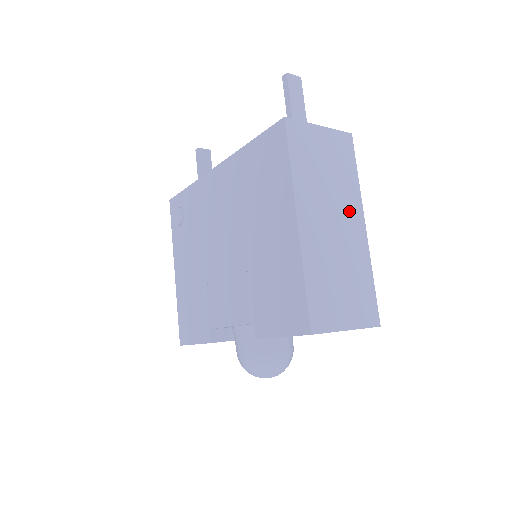
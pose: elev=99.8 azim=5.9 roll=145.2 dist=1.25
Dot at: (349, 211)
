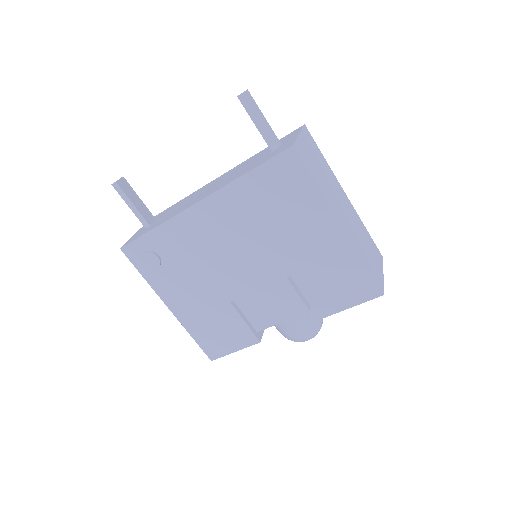
Dot at: (339, 191)
